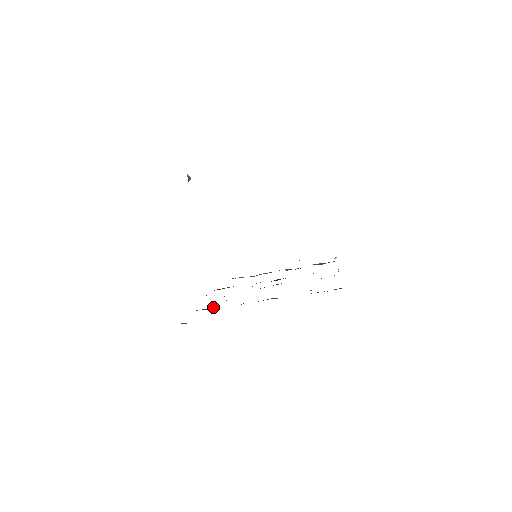
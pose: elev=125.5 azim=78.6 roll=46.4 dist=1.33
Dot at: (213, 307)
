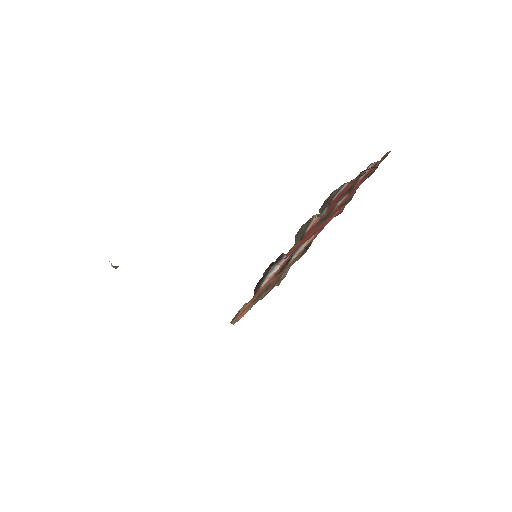
Dot at: (302, 236)
